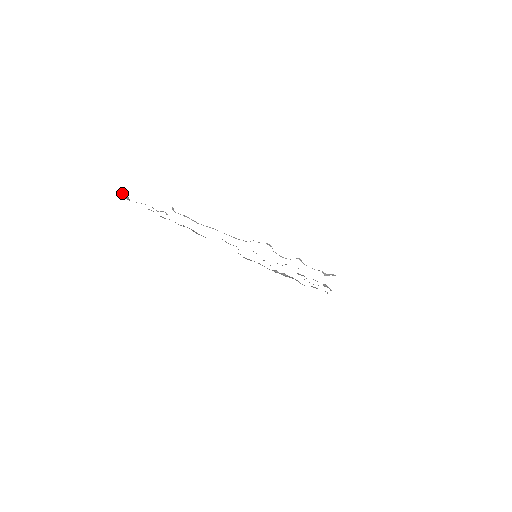
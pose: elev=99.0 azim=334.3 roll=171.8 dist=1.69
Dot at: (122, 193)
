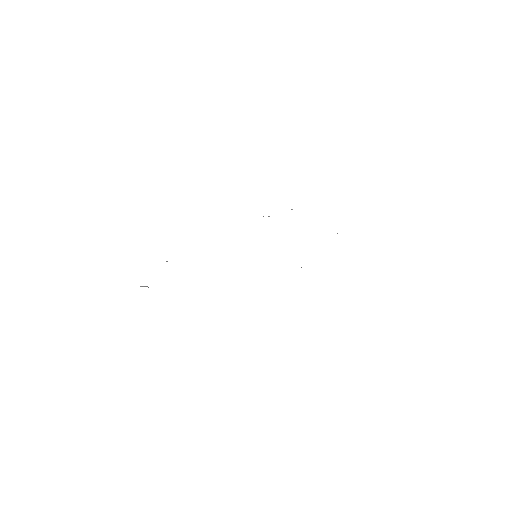
Dot at: (141, 286)
